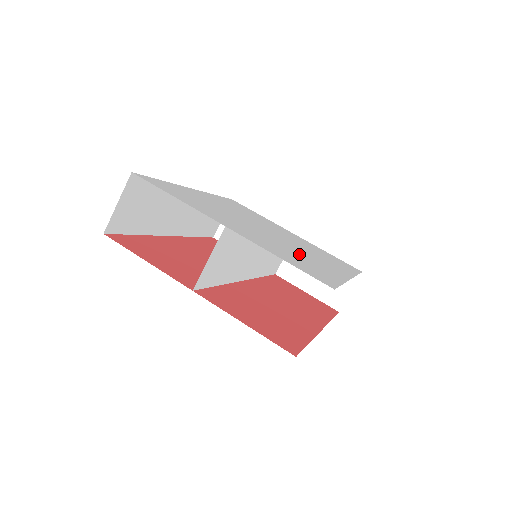
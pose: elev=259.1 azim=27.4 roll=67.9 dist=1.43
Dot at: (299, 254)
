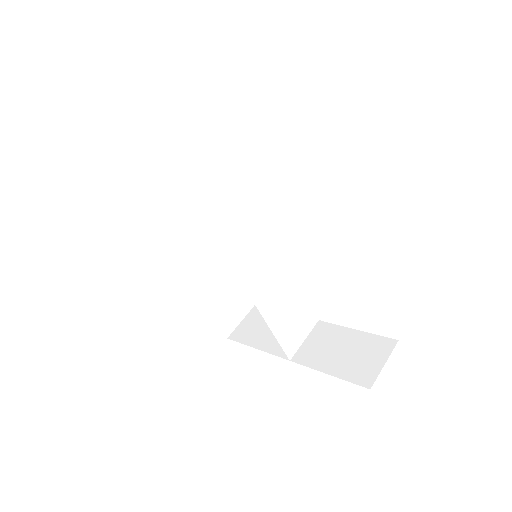
Dot at: occluded
